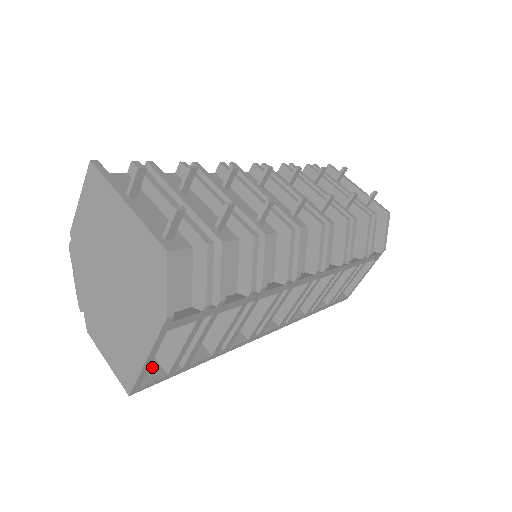
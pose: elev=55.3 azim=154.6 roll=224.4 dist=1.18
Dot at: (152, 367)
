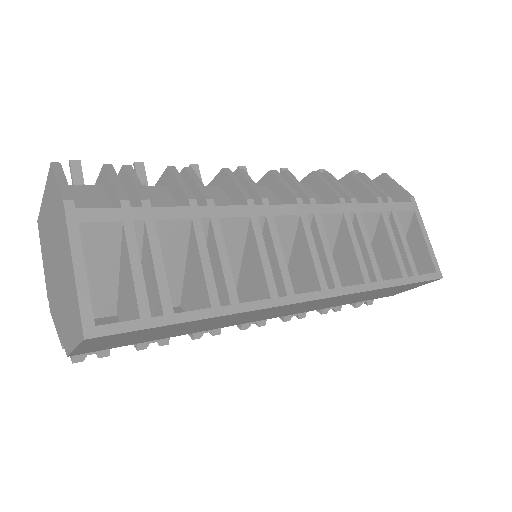
Dot at: occluded
